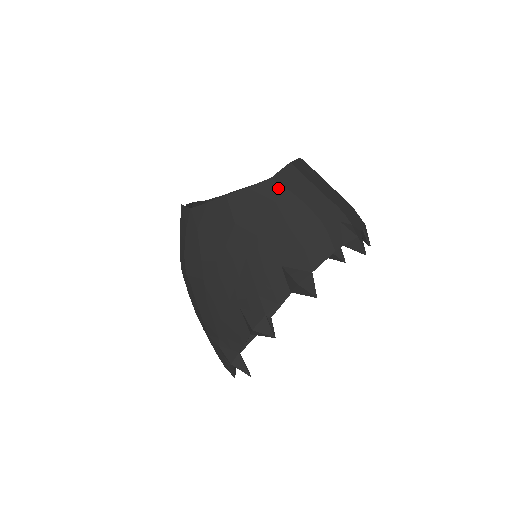
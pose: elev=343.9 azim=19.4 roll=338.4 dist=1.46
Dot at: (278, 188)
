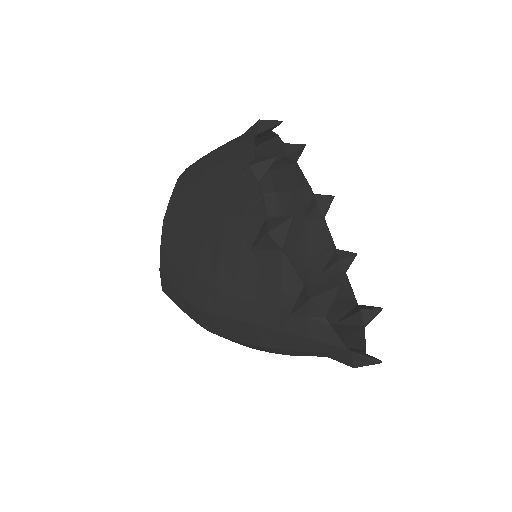
Dot at: (186, 174)
